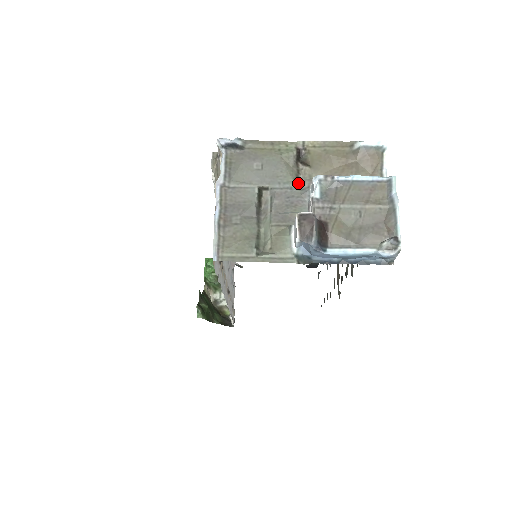
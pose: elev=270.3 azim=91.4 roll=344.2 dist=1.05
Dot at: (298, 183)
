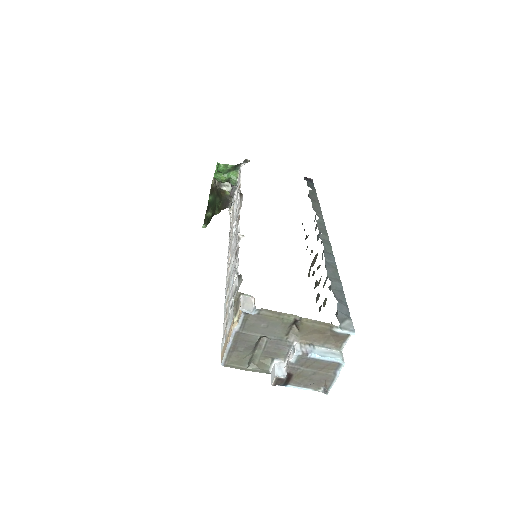
Dot at: (287, 337)
